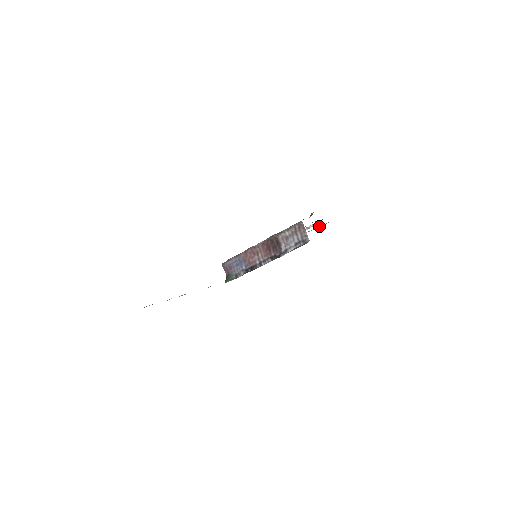
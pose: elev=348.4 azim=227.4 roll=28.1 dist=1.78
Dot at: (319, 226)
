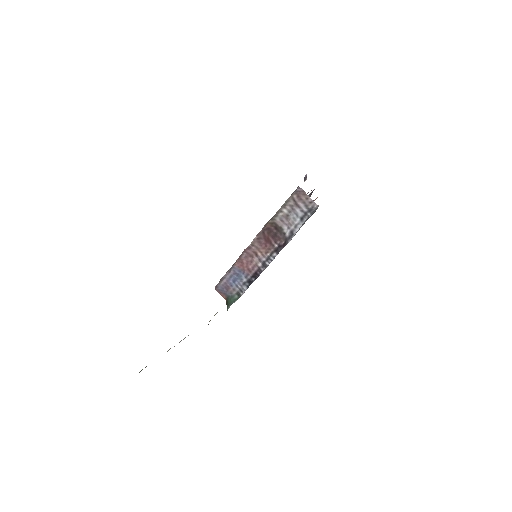
Dot at: occluded
